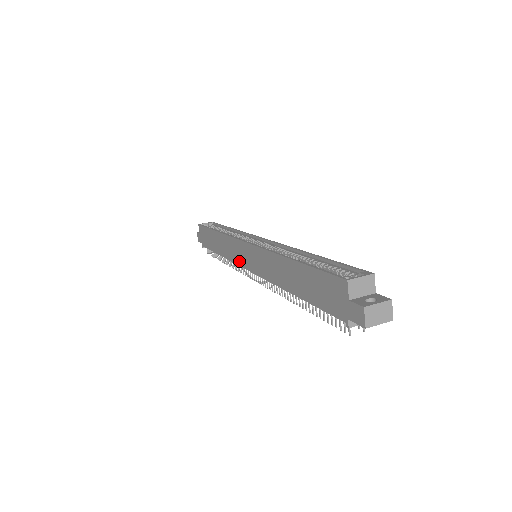
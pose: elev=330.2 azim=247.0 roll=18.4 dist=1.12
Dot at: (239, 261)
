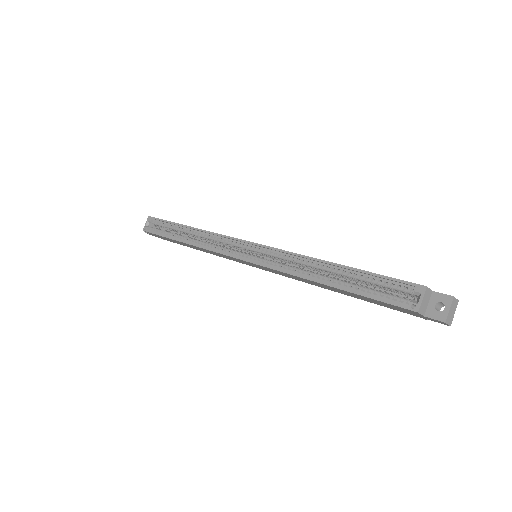
Dot at: occluded
